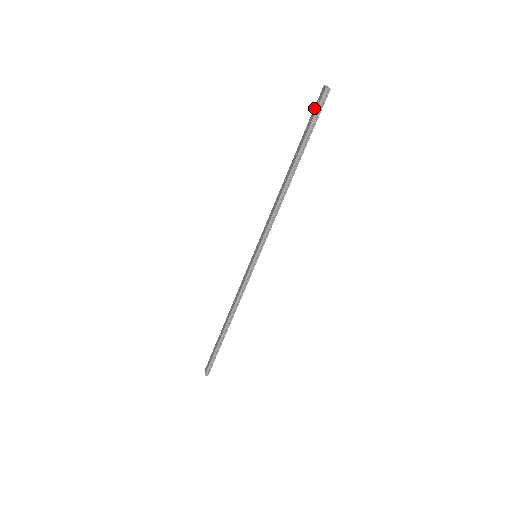
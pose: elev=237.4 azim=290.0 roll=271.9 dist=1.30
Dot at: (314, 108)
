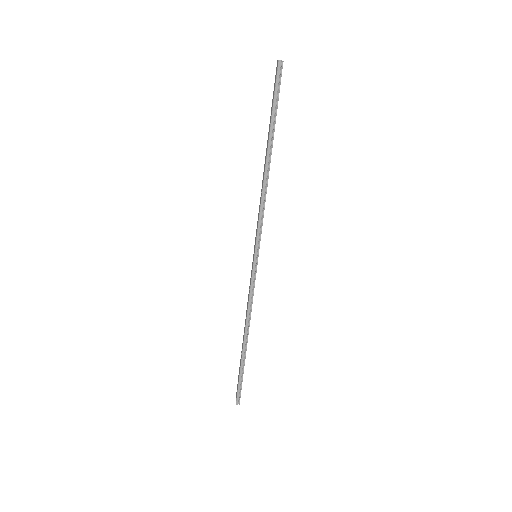
Dot at: (274, 86)
